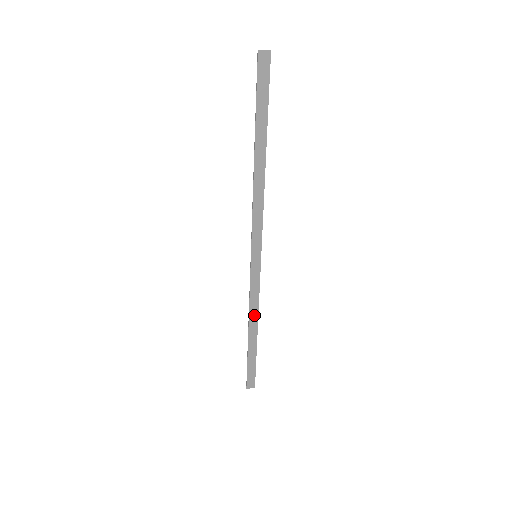
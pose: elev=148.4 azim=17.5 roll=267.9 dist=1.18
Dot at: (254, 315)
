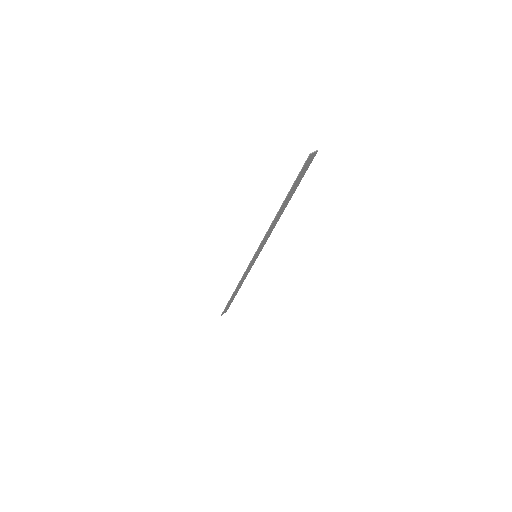
Dot at: (241, 282)
